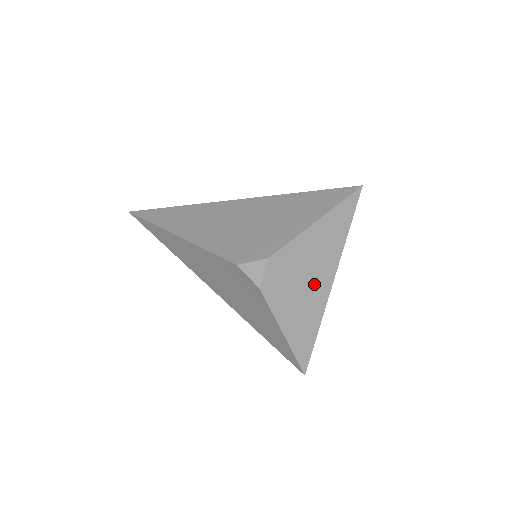
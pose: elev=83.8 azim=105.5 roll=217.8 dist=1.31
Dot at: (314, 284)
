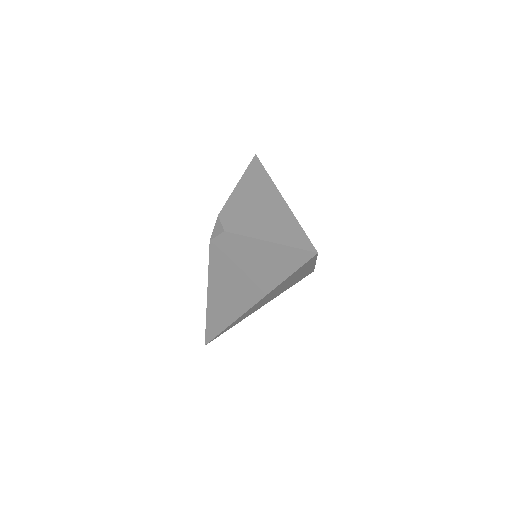
Dot at: (267, 205)
